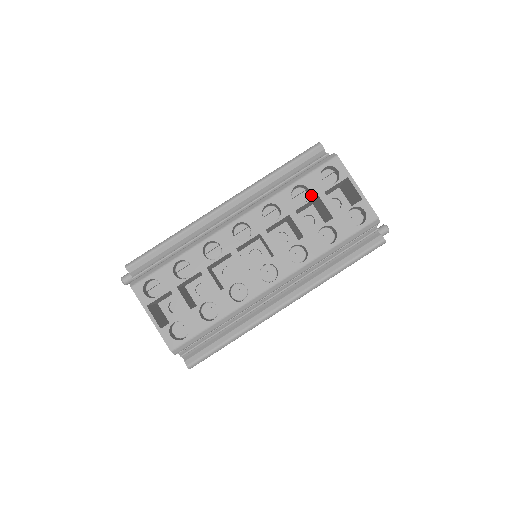
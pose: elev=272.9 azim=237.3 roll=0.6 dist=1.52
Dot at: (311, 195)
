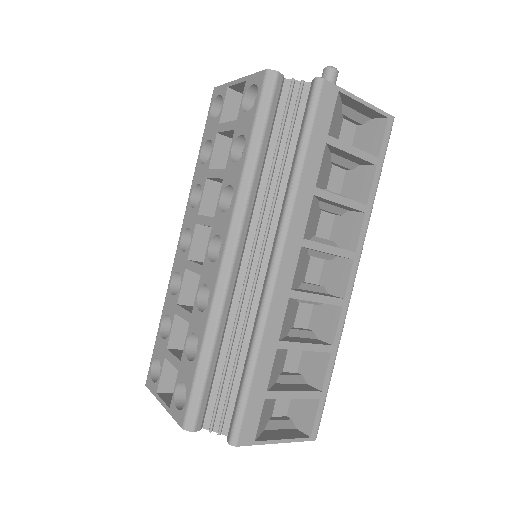
Dot at: (212, 141)
